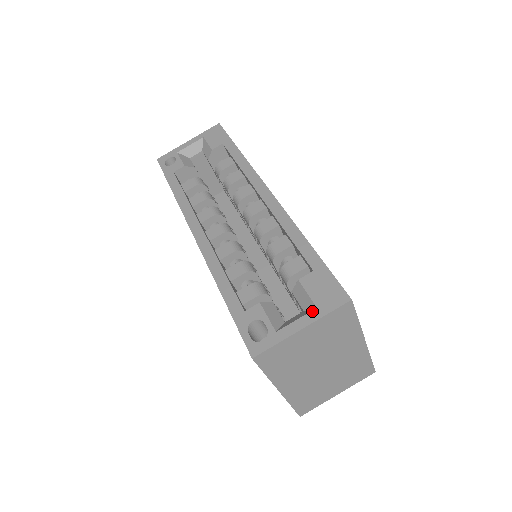
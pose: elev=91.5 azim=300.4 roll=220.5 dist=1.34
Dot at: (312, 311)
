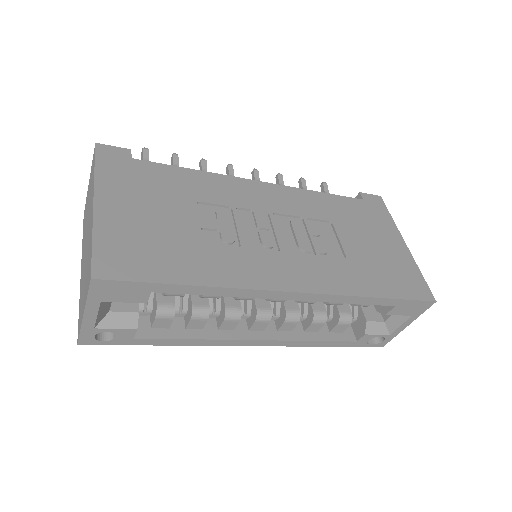
Dot at: (410, 319)
